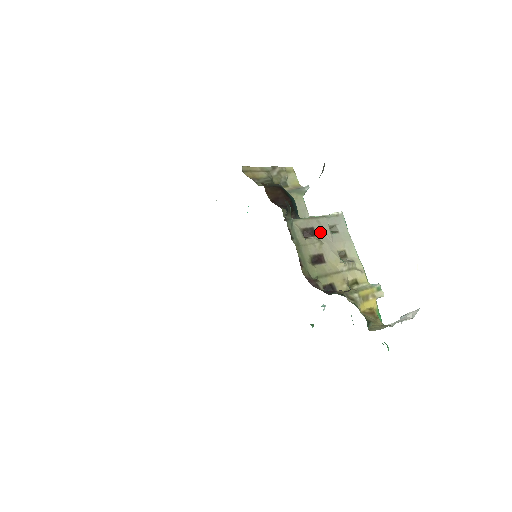
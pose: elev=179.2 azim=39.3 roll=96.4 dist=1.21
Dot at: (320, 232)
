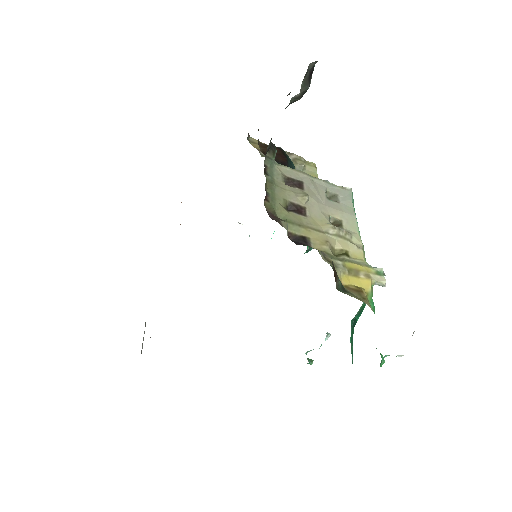
Dot at: (311, 189)
